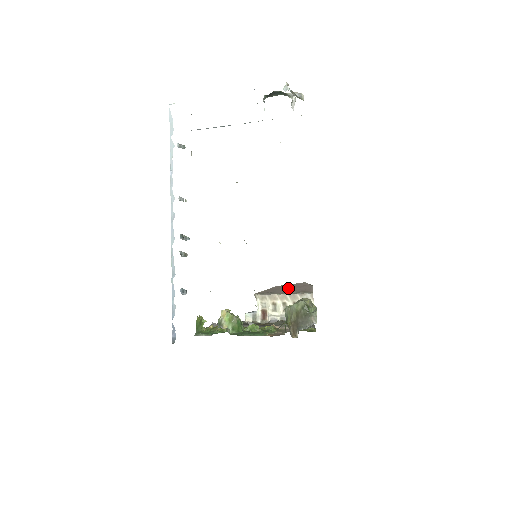
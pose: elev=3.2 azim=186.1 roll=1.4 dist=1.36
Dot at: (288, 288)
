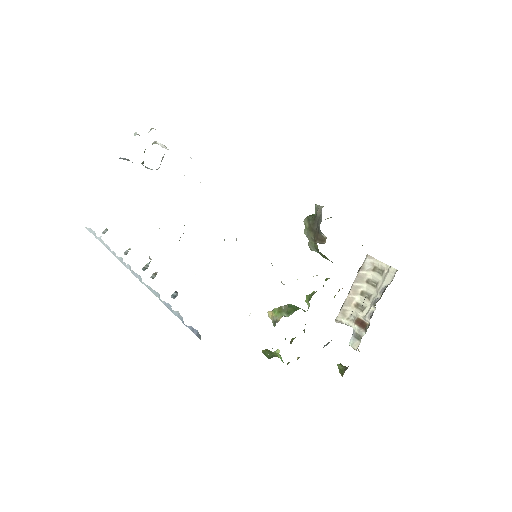
Dot at: occluded
